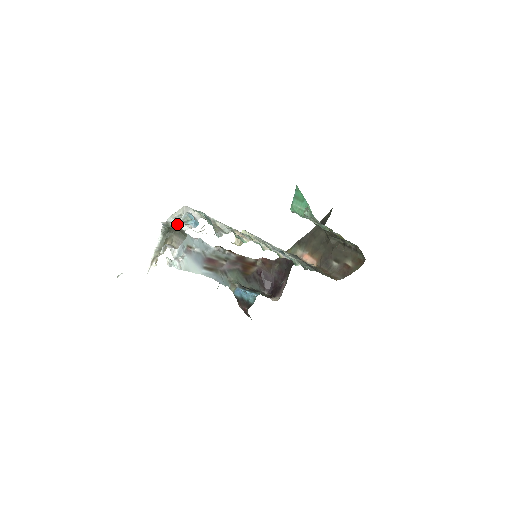
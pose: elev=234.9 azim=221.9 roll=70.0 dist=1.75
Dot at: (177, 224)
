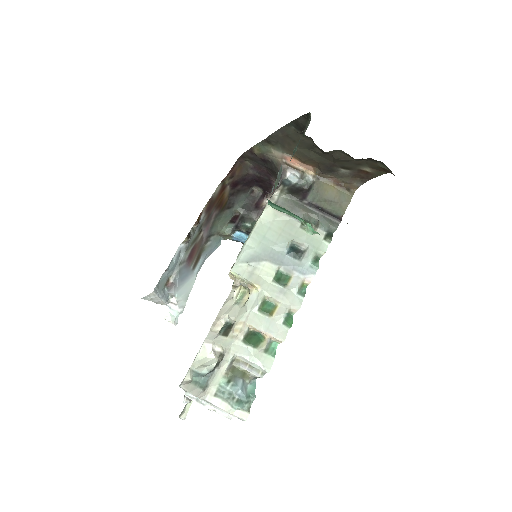
Dot at: (207, 404)
